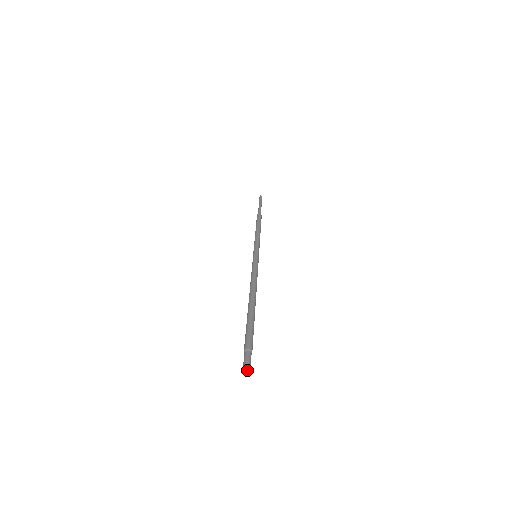
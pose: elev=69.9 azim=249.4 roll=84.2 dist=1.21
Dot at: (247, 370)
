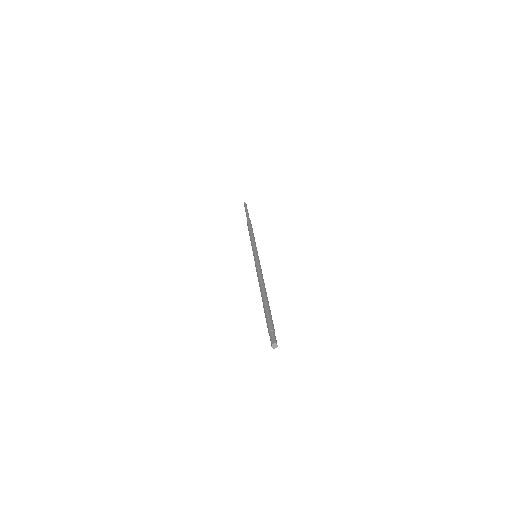
Dot at: (275, 345)
